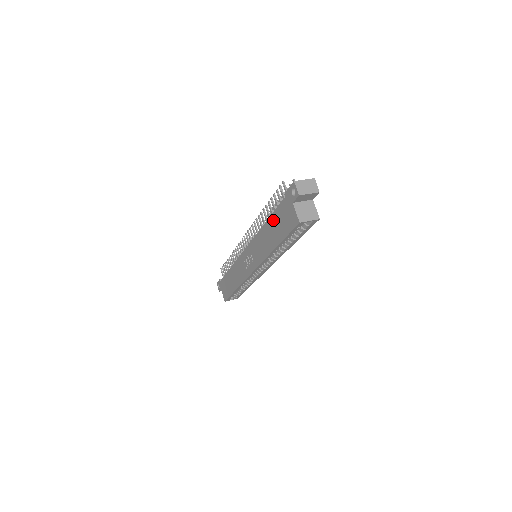
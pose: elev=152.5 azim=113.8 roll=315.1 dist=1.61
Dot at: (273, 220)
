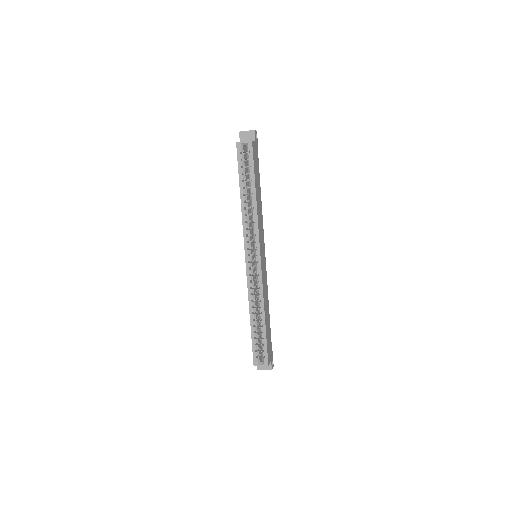
Dot at: occluded
